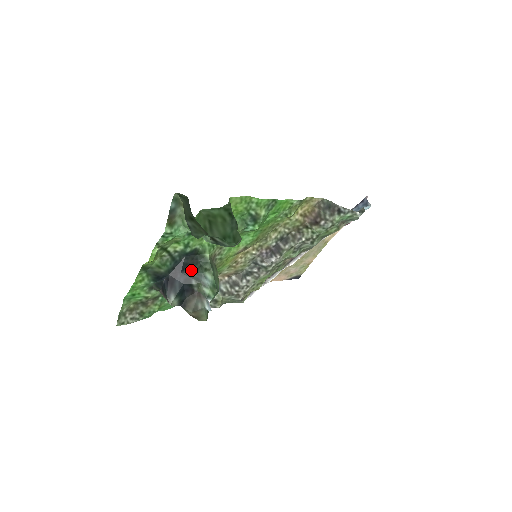
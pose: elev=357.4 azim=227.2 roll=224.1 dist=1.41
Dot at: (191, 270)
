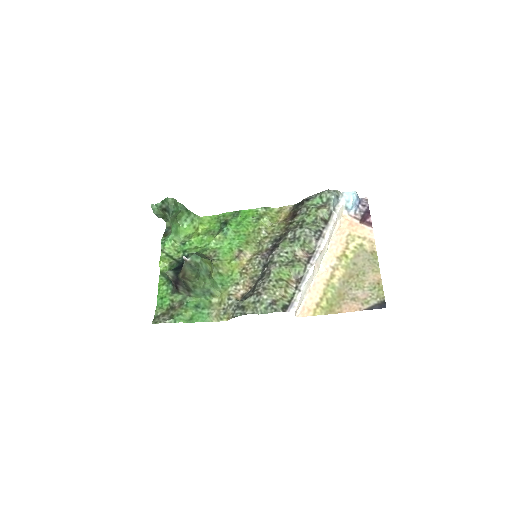
Dot at: occluded
